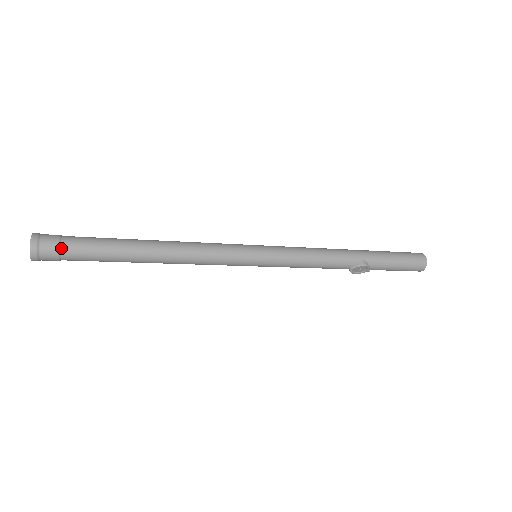
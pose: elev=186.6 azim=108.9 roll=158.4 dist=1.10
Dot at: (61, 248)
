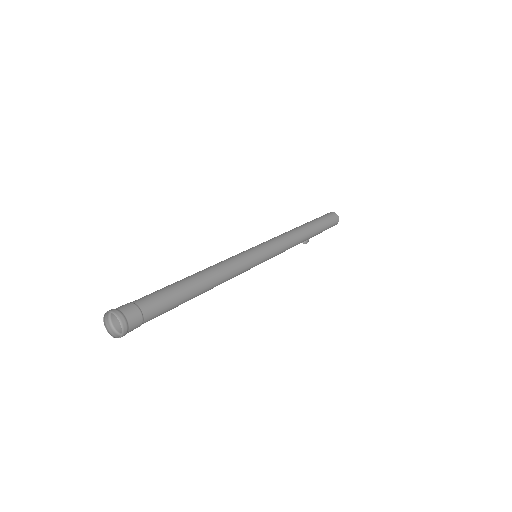
Dot at: occluded
